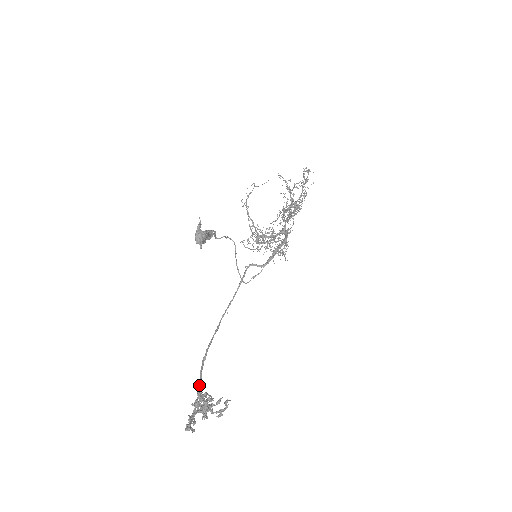
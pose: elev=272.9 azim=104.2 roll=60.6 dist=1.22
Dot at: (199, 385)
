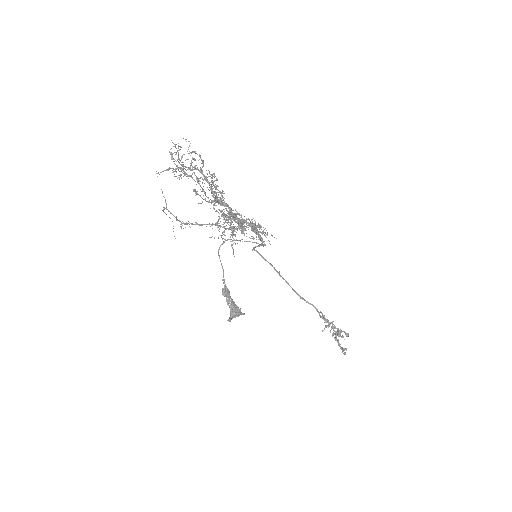
Dot at: occluded
